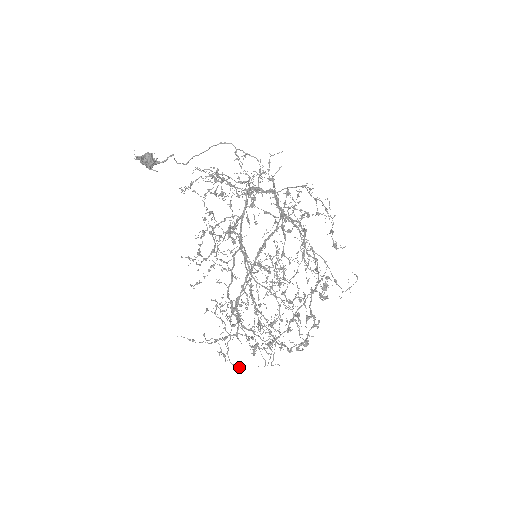
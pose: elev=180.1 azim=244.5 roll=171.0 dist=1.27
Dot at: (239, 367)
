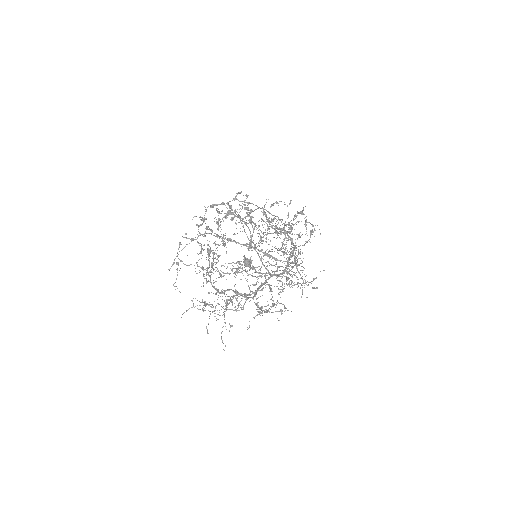
Dot at: (180, 243)
